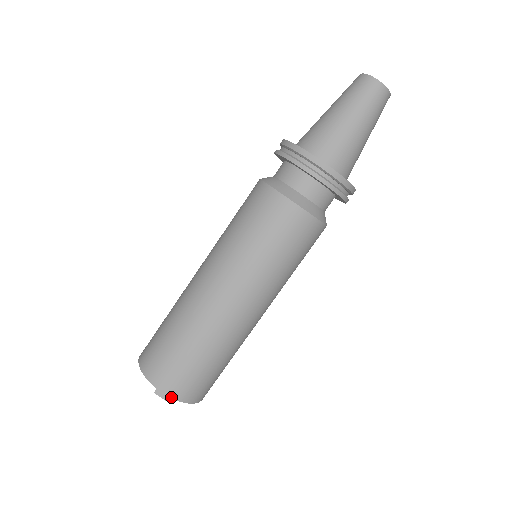
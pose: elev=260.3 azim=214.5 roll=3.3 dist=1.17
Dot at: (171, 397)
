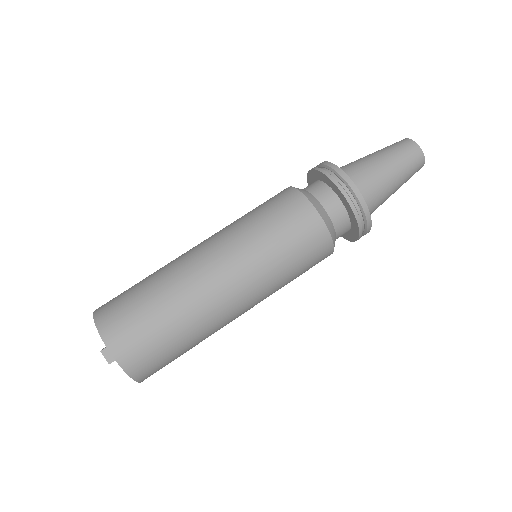
Dot at: (118, 362)
